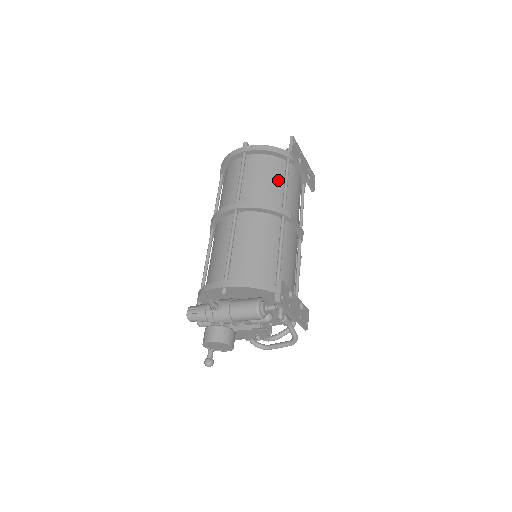
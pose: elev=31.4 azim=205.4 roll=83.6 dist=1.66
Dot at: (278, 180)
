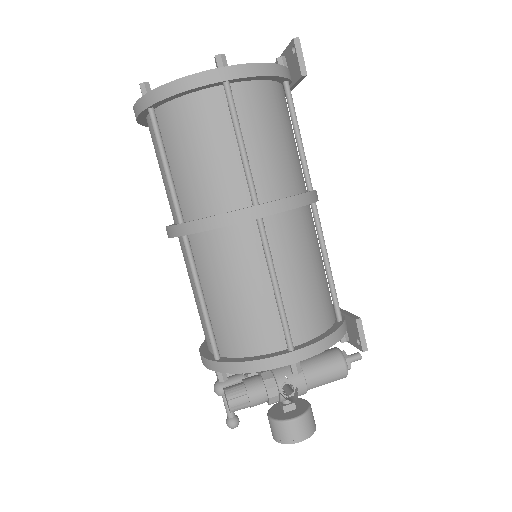
Dot at: (288, 132)
